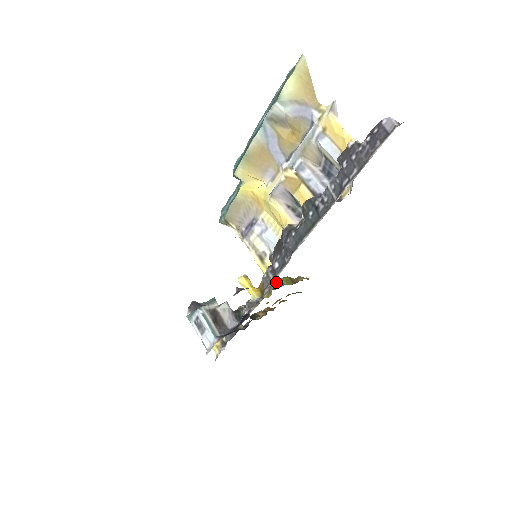
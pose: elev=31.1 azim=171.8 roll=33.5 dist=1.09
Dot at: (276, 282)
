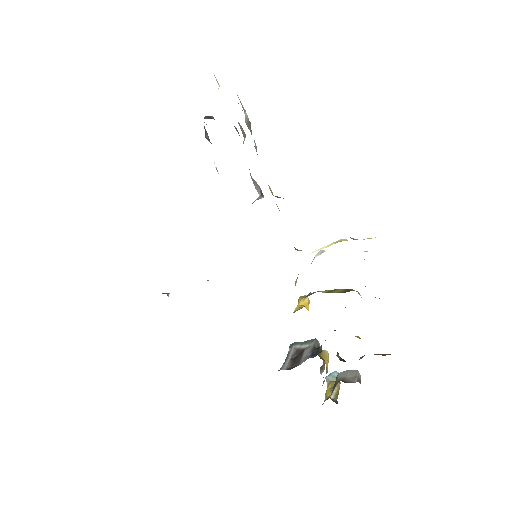
Dot at: (314, 292)
